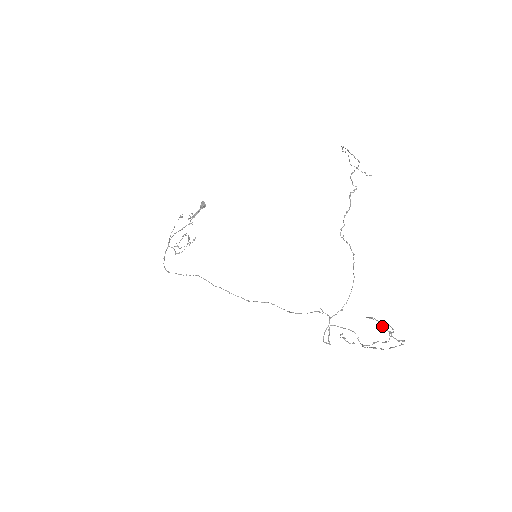
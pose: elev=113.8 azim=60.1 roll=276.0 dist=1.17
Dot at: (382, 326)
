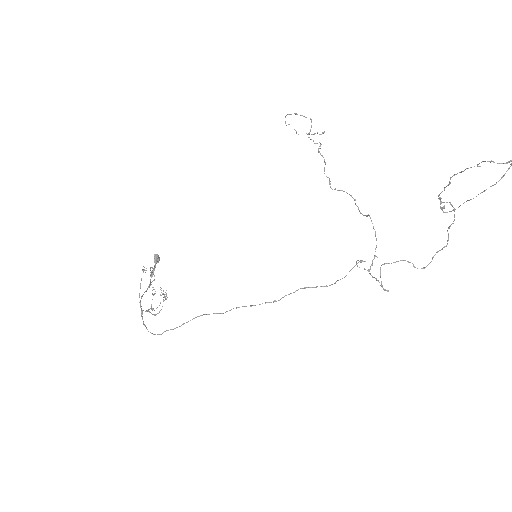
Dot at: (477, 166)
